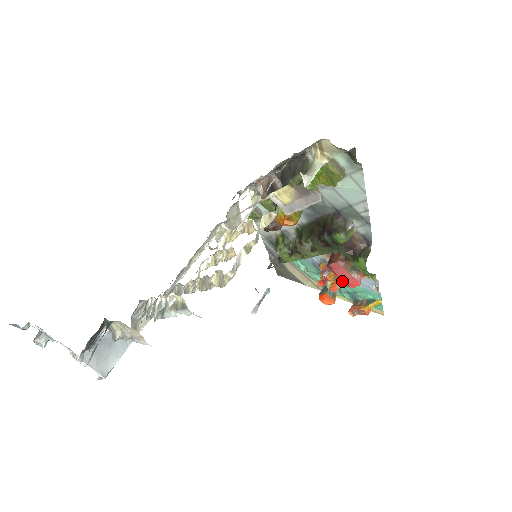
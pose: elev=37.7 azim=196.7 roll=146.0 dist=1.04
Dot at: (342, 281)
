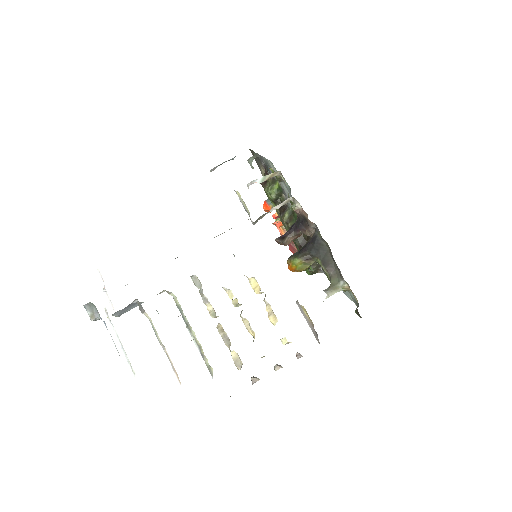
Dot at: occluded
